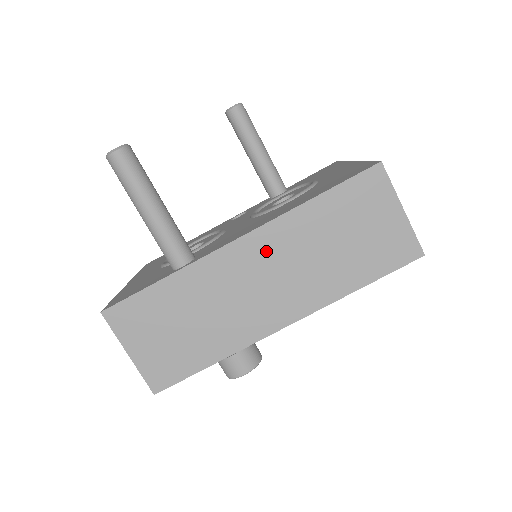
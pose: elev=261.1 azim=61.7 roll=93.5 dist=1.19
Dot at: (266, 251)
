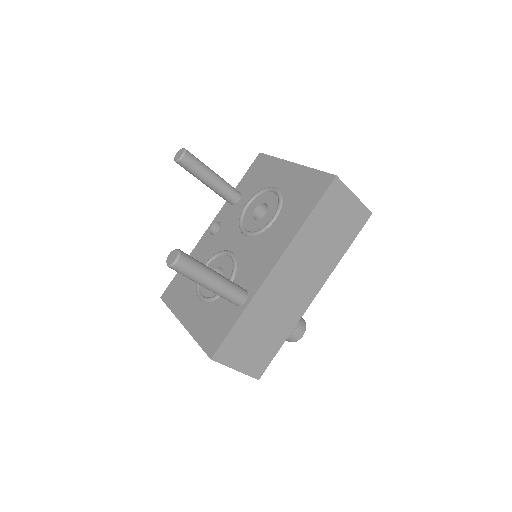
Dot at: (292, 264)
